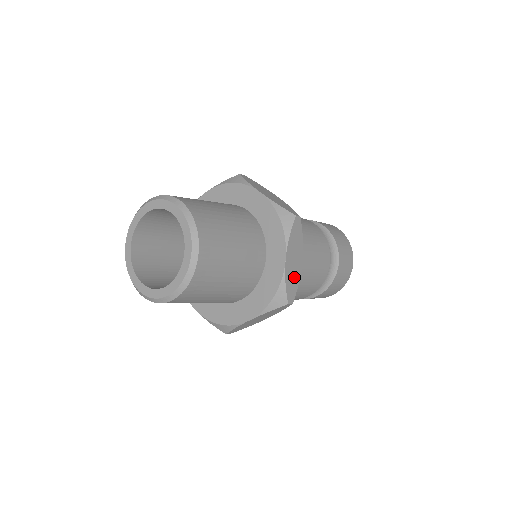
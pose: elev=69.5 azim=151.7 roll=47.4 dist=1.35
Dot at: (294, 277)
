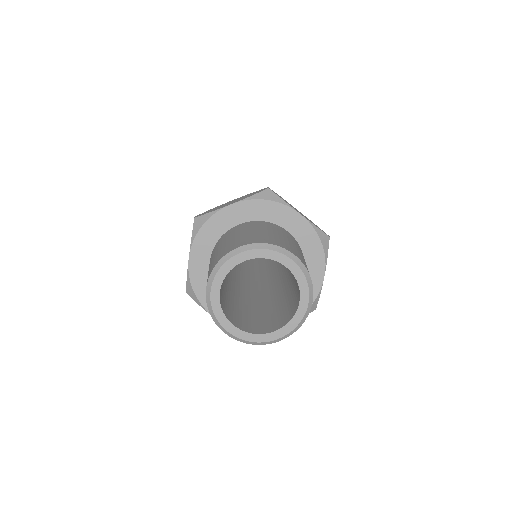
Dot at: occluded
